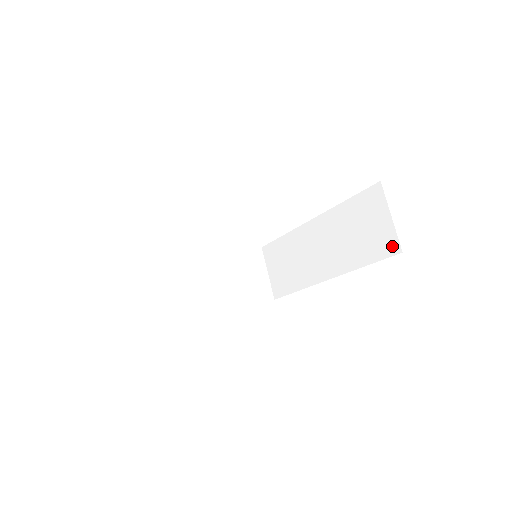
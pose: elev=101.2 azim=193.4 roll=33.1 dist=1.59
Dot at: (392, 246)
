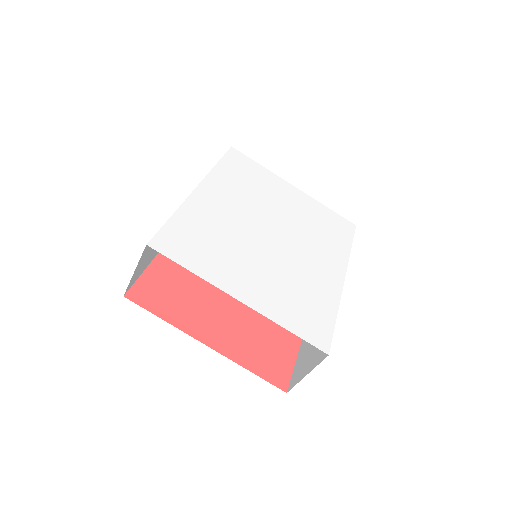
Dot at: (293, 381)
